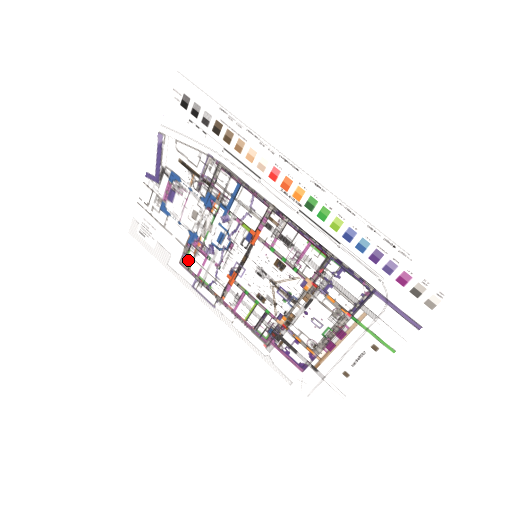
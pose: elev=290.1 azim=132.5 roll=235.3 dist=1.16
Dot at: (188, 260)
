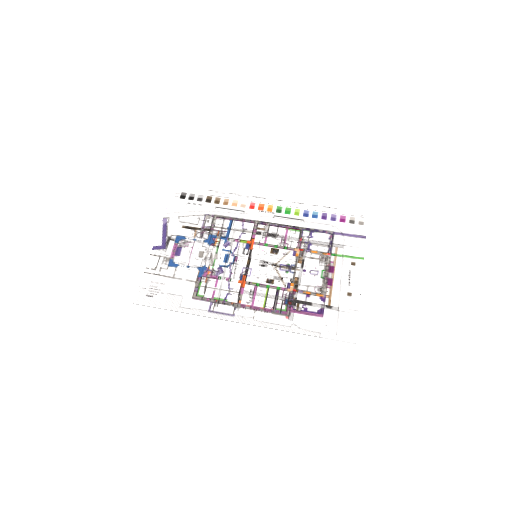
Dot at: (201, 291)
